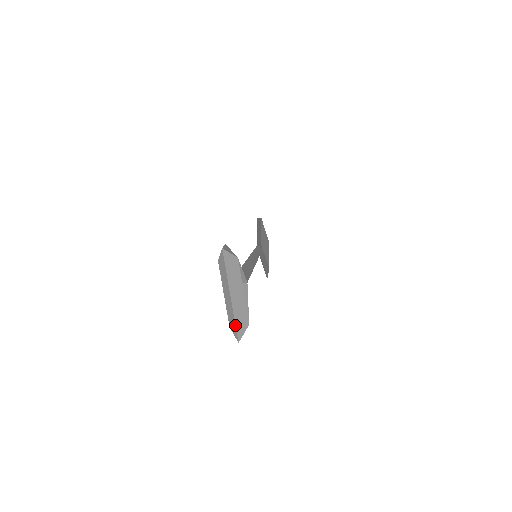
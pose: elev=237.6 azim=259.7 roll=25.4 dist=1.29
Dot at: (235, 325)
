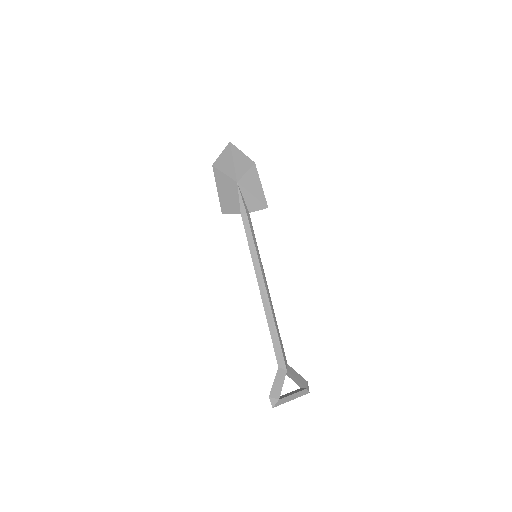
Dot at: occluded
